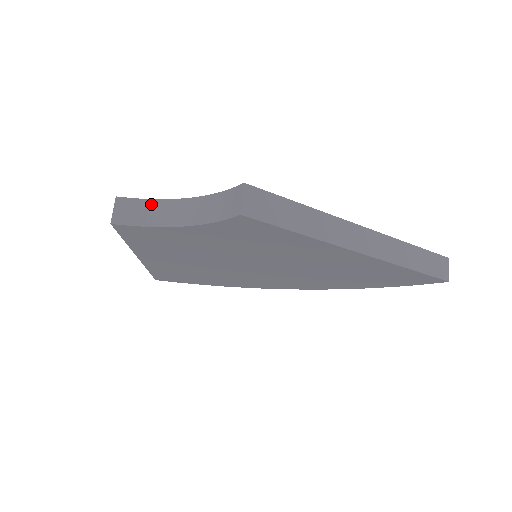
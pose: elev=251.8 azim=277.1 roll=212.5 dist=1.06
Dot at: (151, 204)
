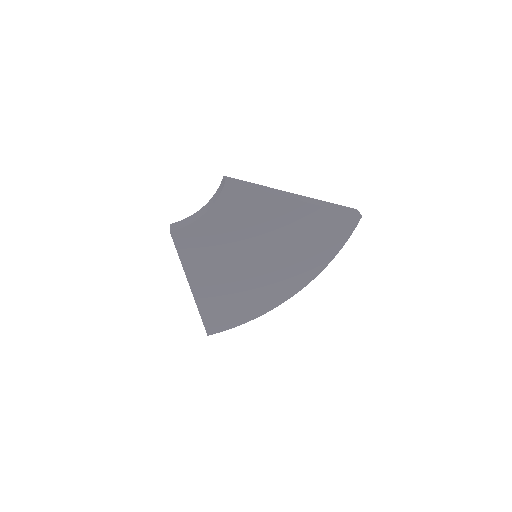
Dot at: (187, 219)
